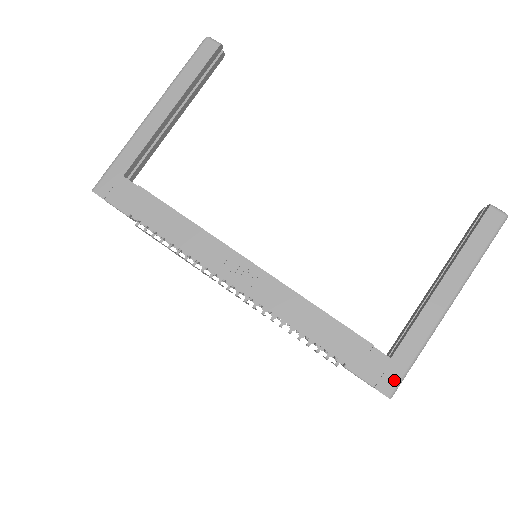
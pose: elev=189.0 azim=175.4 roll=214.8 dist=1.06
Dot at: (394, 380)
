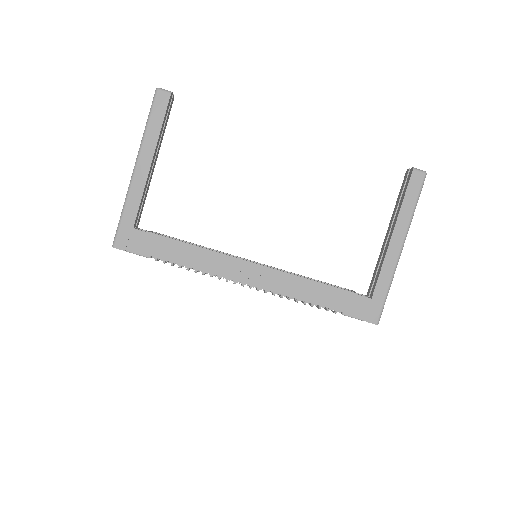
Dot at: (377, 312)
